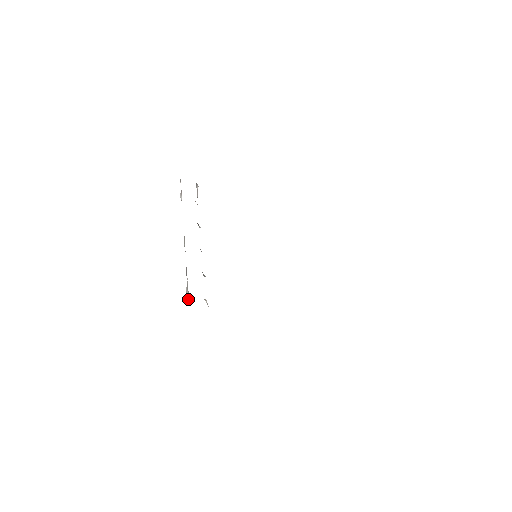
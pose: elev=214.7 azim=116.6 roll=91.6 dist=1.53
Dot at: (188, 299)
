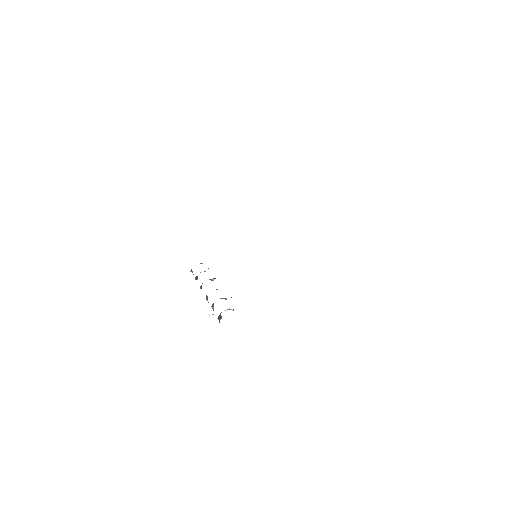
Dot at: occluded
